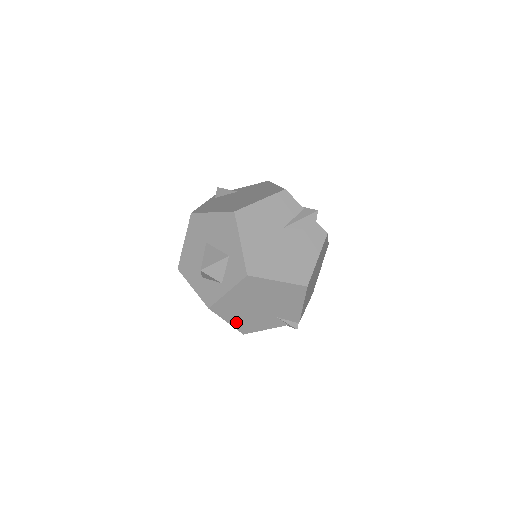
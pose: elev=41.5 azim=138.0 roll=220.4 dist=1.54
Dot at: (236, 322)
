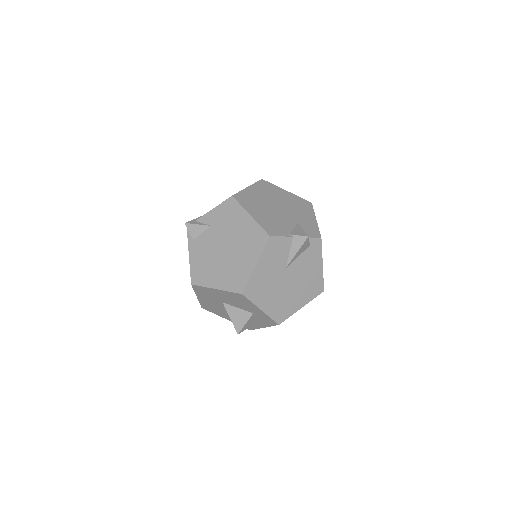
Dot at: occluded
